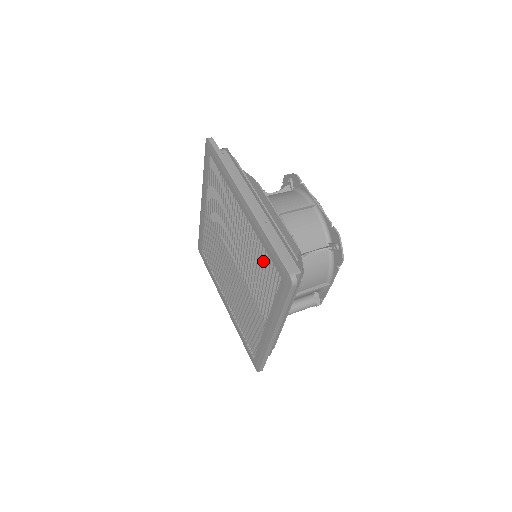
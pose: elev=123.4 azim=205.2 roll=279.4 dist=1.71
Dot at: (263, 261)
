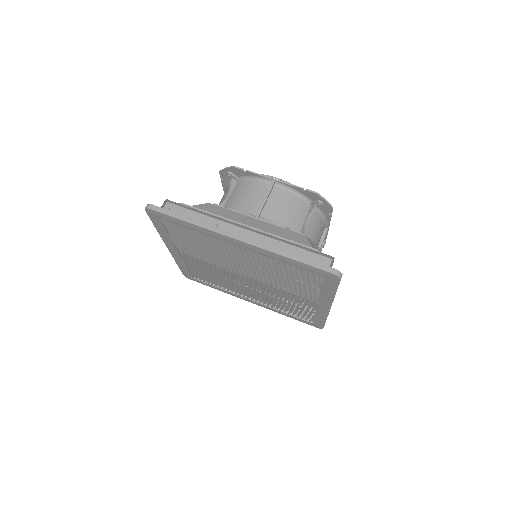
Dot at: occluded
